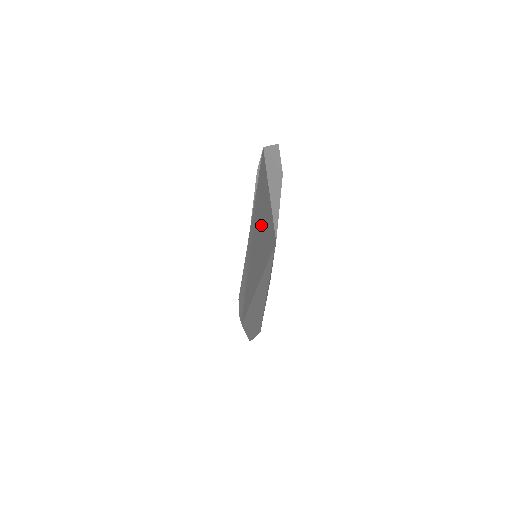
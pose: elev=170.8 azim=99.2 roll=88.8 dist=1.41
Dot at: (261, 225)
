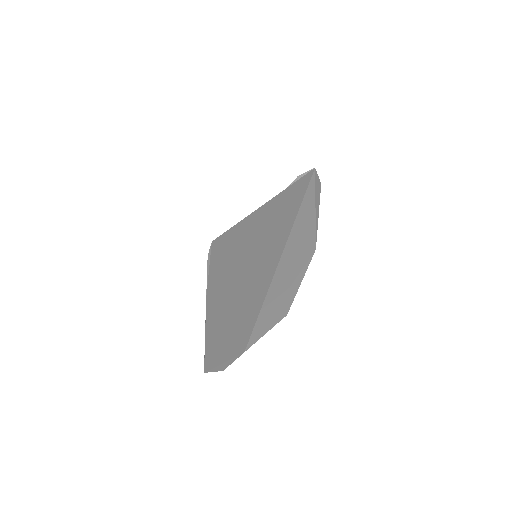
Dot at: (259, 229)
